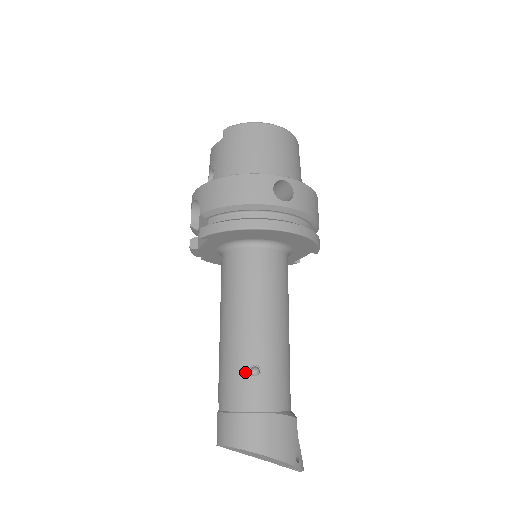
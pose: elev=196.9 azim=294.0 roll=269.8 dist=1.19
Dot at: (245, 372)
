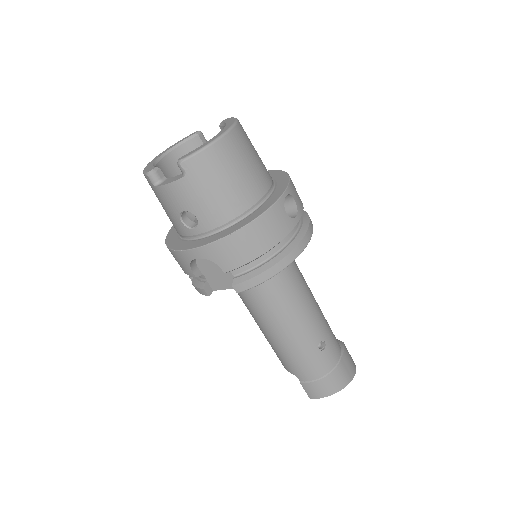
Dot at: (317, 352)
